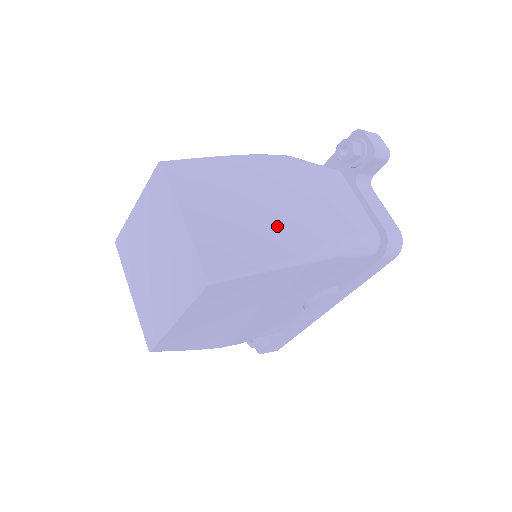
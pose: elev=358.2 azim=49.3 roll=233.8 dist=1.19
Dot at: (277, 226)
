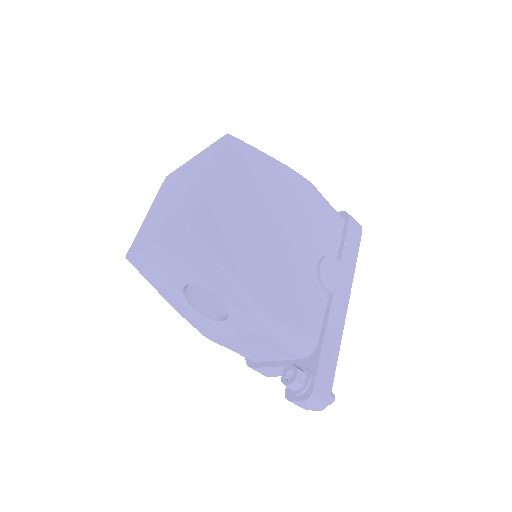
Dot at: occluded
